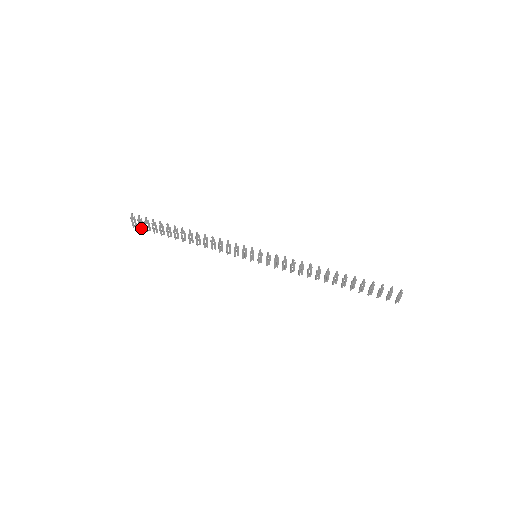
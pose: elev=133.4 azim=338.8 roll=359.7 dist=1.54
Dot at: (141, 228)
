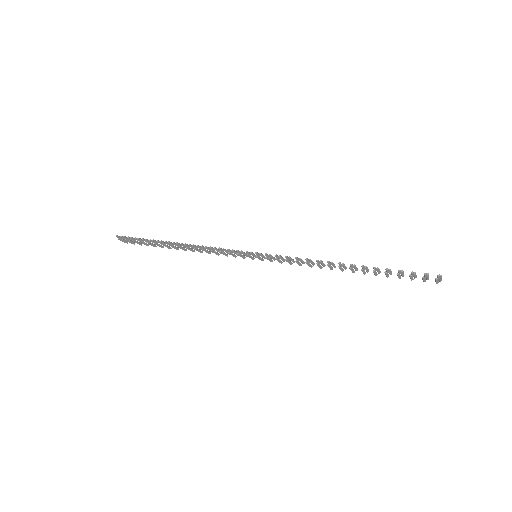
Dot at: (134, 243)
